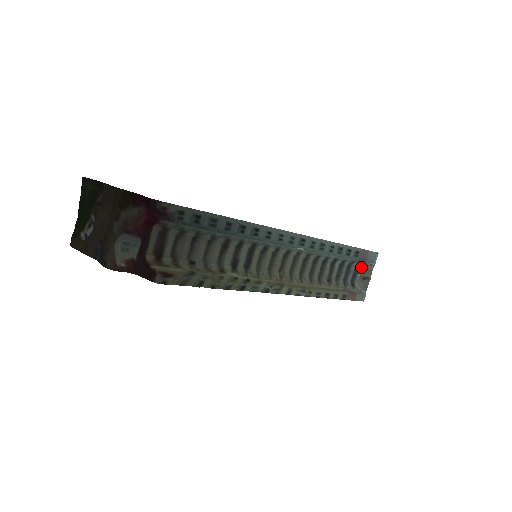
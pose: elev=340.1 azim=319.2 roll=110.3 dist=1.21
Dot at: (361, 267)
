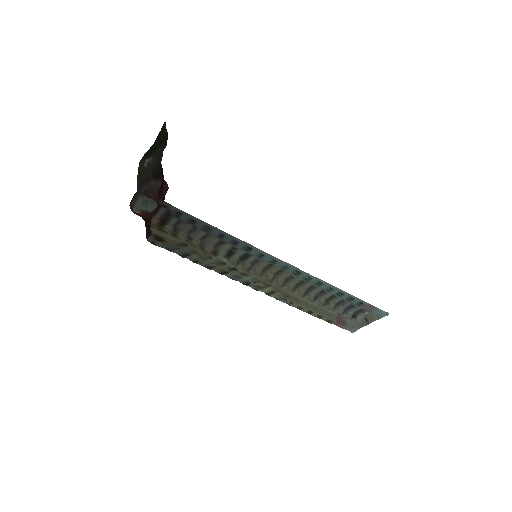
Dot at: occluded
